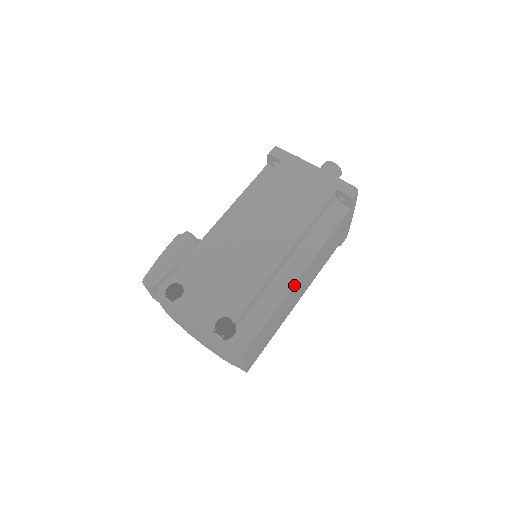
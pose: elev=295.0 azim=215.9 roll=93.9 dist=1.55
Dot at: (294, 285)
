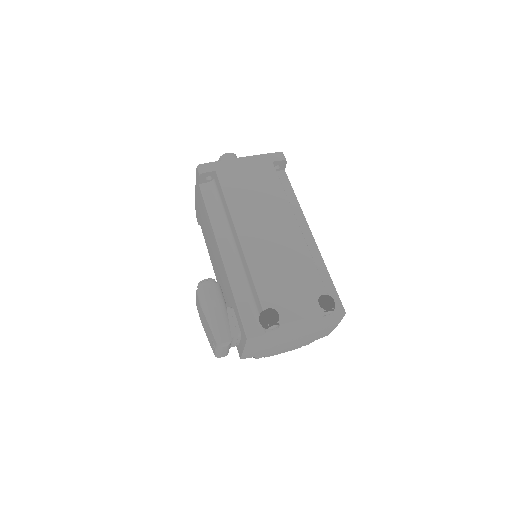
Dot at: (315, 244)
